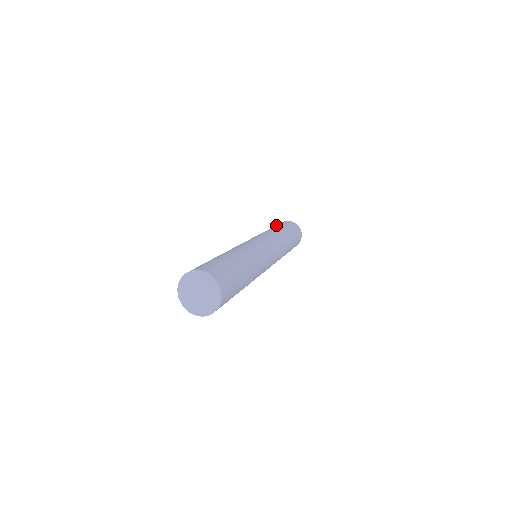
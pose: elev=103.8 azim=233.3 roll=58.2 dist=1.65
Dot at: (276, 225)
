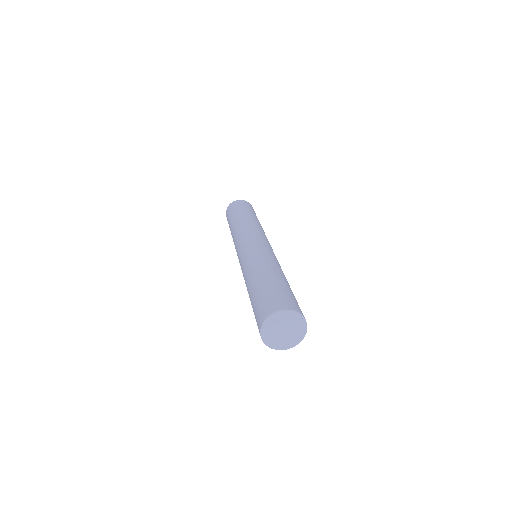
Dot at: (230, 216)
